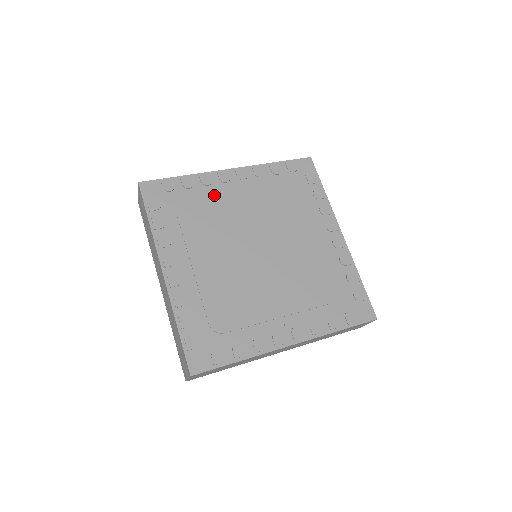
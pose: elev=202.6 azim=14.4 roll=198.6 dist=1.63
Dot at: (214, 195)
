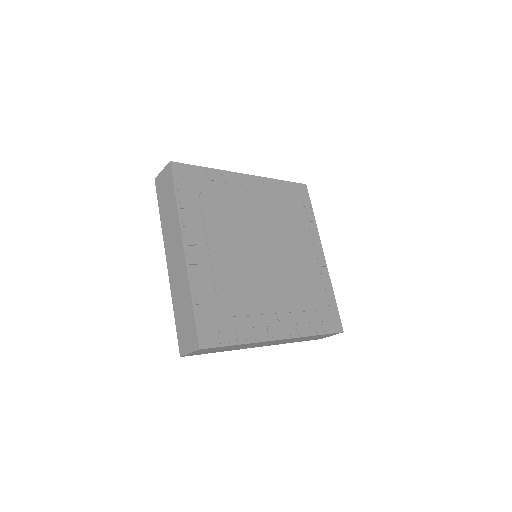
Dot at: (232, 193)
